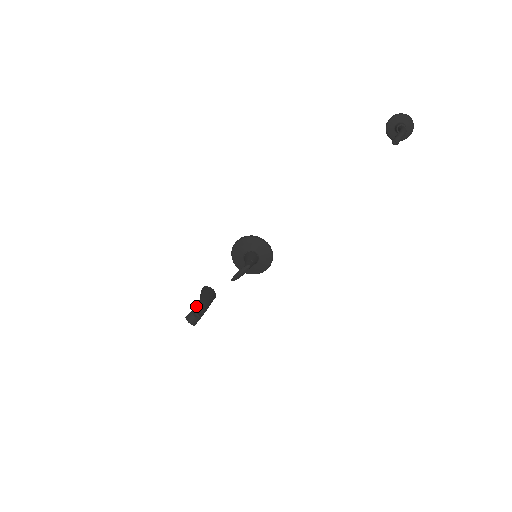
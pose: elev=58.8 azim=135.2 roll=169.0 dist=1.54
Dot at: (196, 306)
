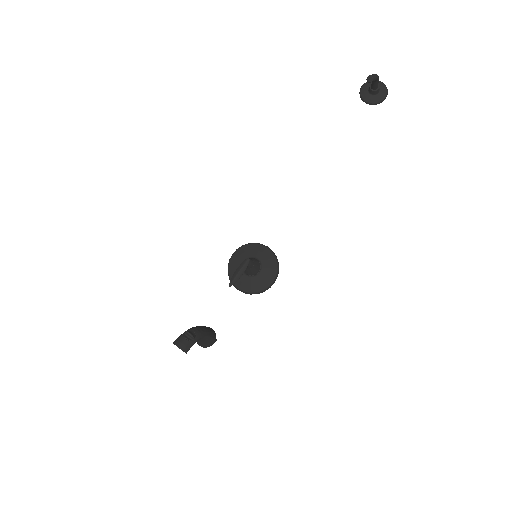
Dot at: occluded
